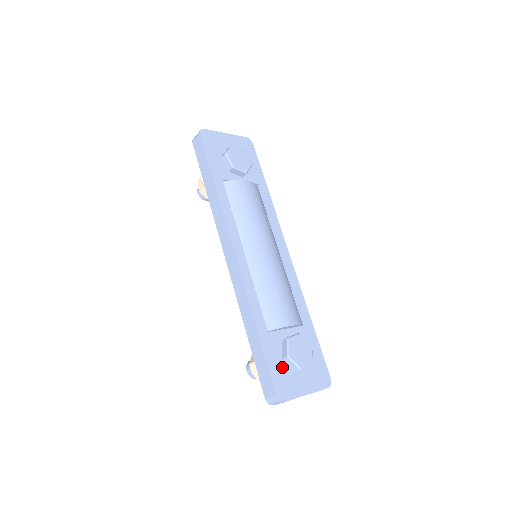
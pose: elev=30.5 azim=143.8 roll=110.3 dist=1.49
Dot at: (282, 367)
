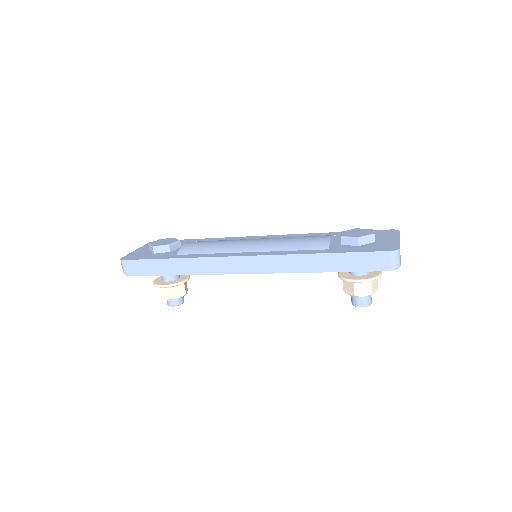
Dot at: (366, 247)
